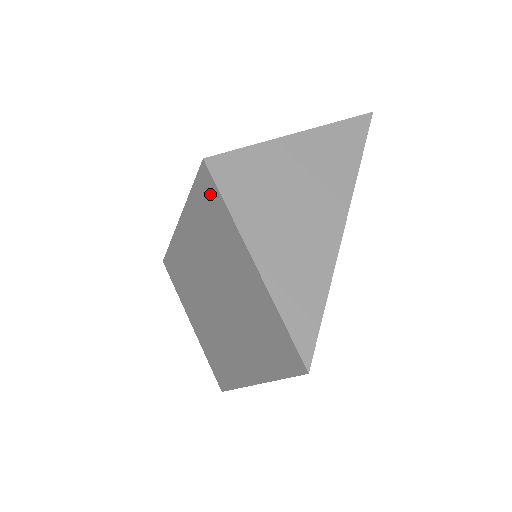
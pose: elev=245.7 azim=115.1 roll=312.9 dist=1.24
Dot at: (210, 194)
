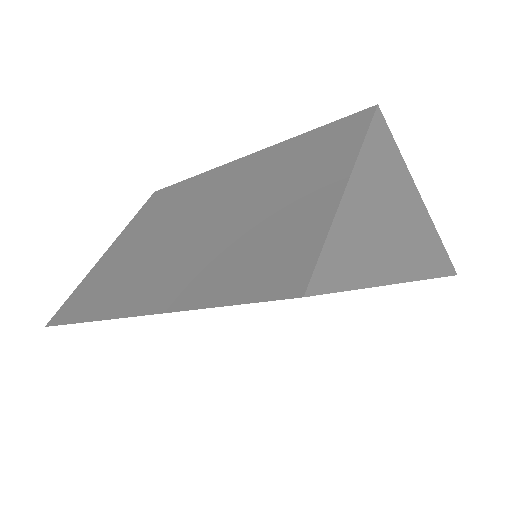
Dot at: (348, 129)
